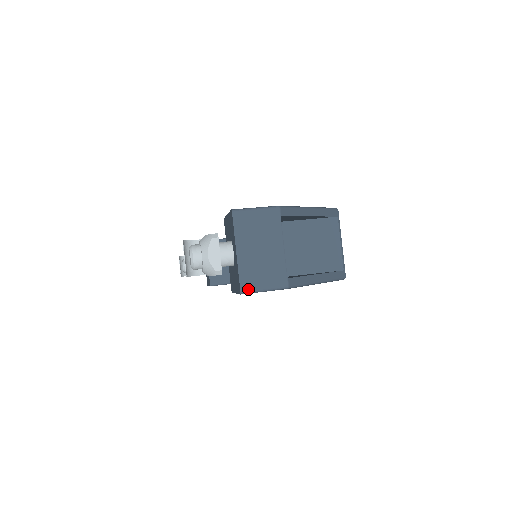
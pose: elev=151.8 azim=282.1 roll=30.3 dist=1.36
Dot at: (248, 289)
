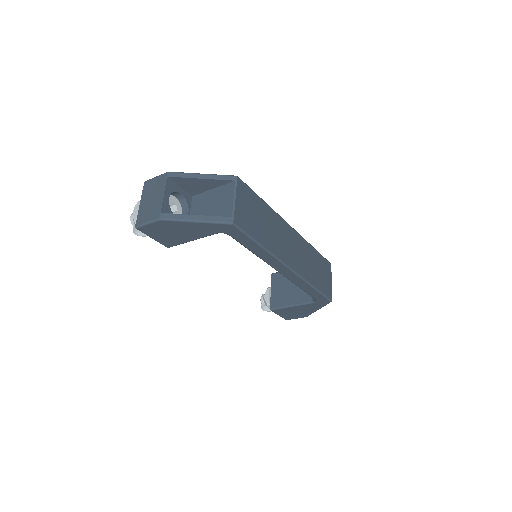
Dot at: (139, 224)
